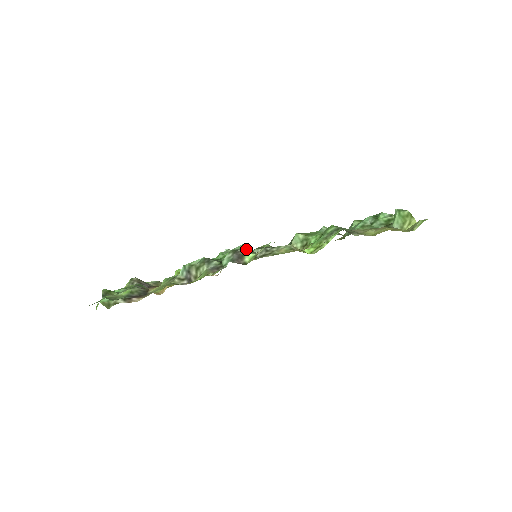
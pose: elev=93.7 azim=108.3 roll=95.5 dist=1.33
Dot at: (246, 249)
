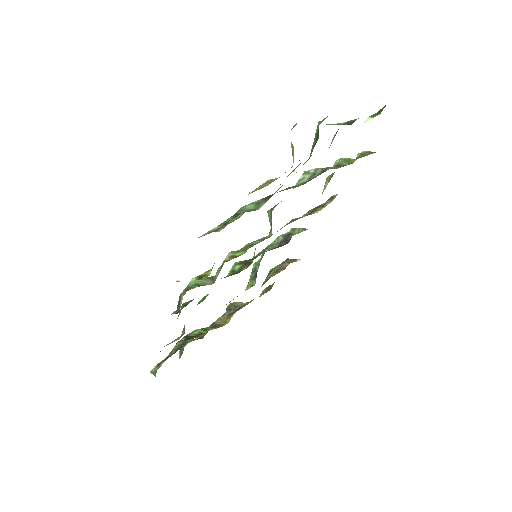
Dot at: (185, 288)
